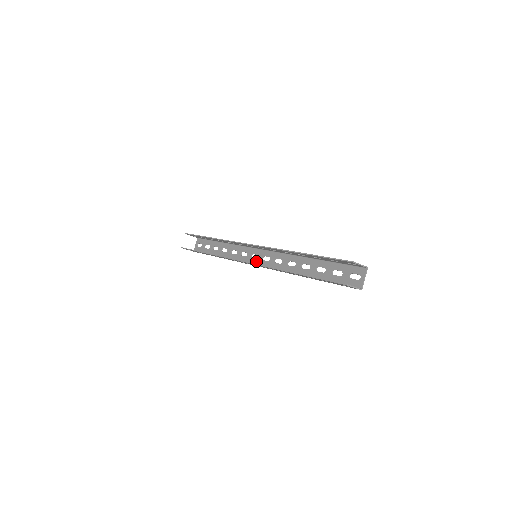
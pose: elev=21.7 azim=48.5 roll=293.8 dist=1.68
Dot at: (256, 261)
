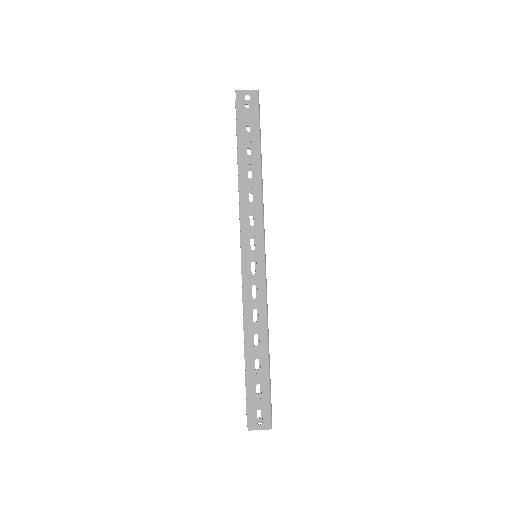
Dot at: occluded
